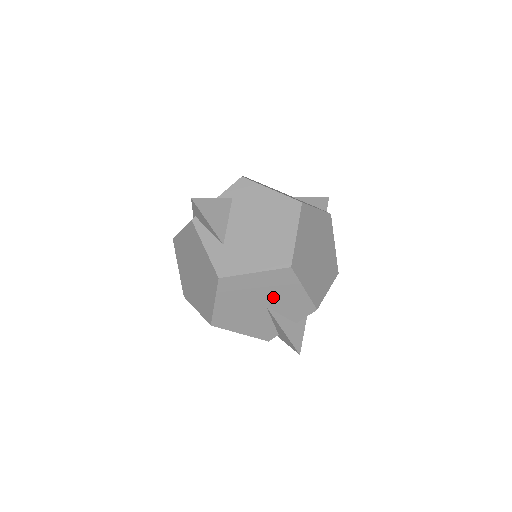
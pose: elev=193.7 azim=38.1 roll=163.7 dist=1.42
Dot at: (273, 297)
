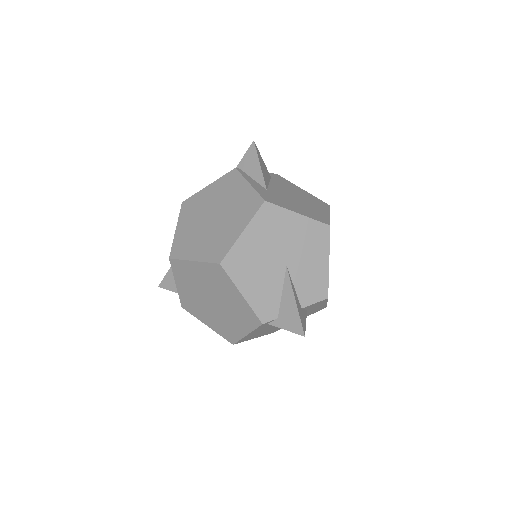
Dot at: (298, 256)
